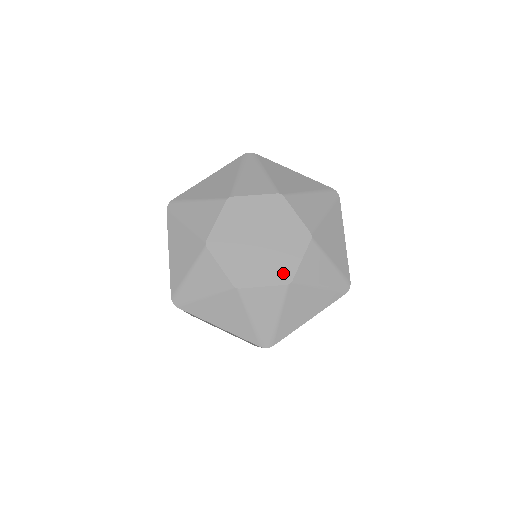
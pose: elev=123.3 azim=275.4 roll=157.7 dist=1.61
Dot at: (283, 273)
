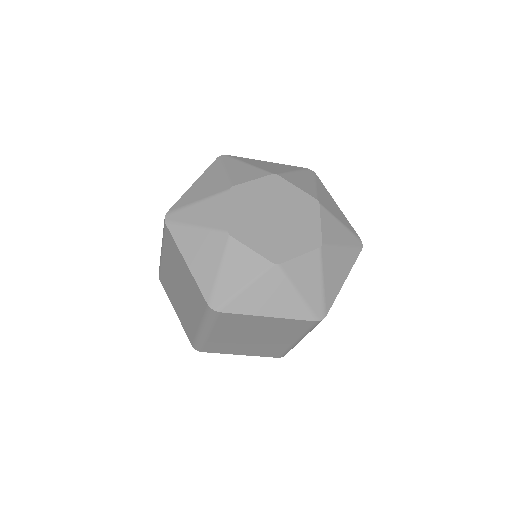
Dot at: (277, 253)
